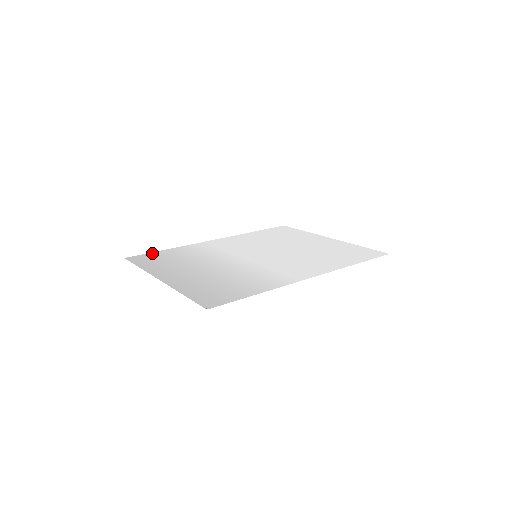
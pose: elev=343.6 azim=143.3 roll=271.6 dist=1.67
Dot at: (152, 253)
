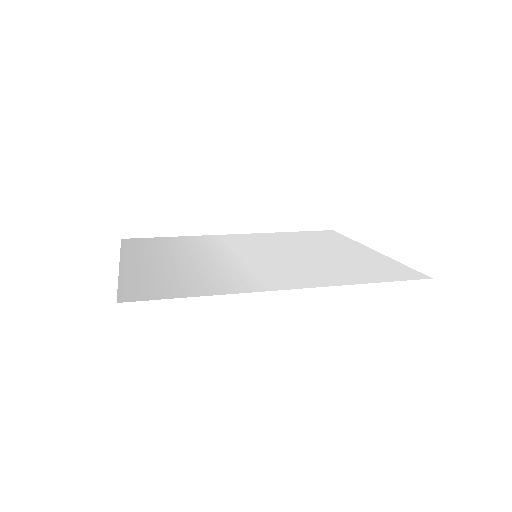
Dot at: (153, 238)
